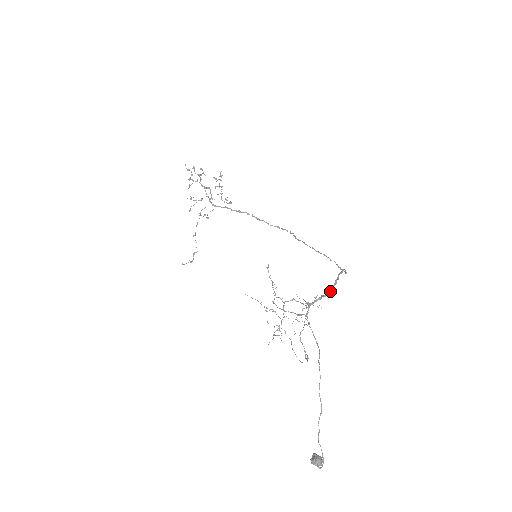
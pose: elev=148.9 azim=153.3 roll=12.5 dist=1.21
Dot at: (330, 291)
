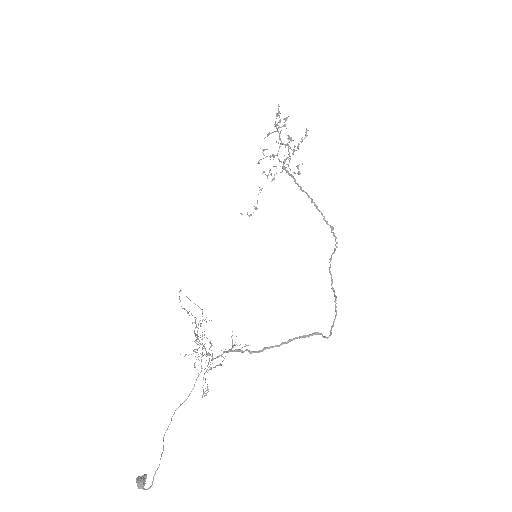
Dot at: (260, 351)
